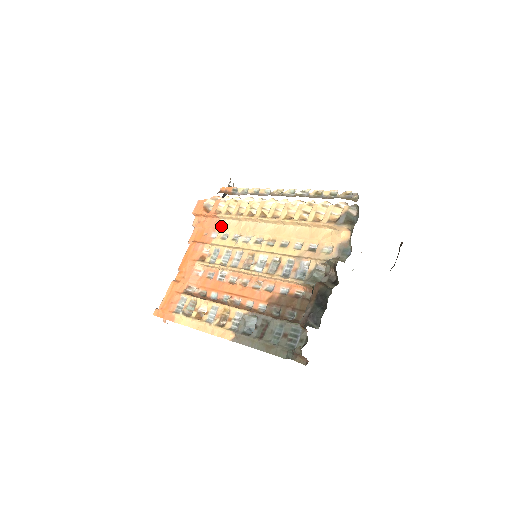
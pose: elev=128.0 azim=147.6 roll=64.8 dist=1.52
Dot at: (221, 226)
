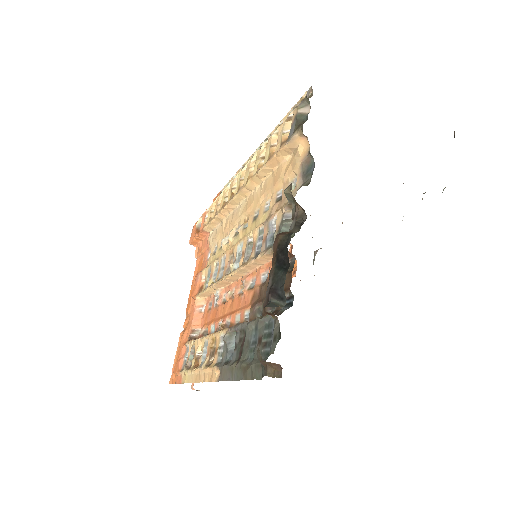
Dot at: (211, 240)
